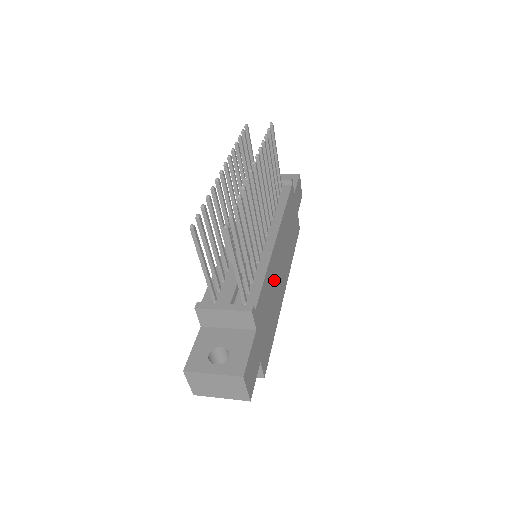
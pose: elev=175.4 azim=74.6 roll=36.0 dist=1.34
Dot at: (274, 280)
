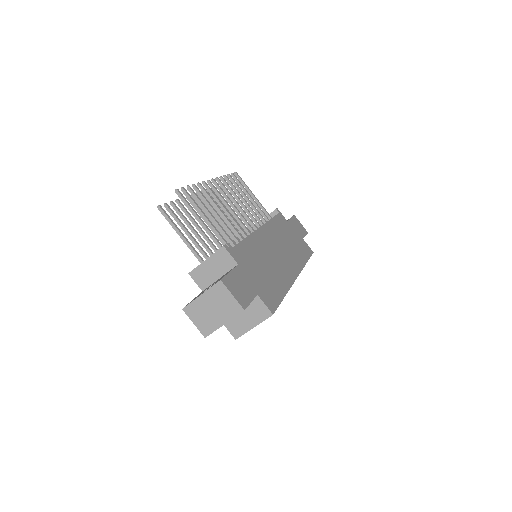
Dot at: (266, 254)
